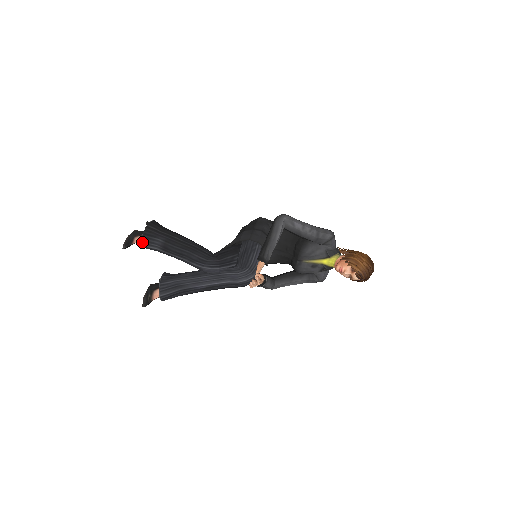
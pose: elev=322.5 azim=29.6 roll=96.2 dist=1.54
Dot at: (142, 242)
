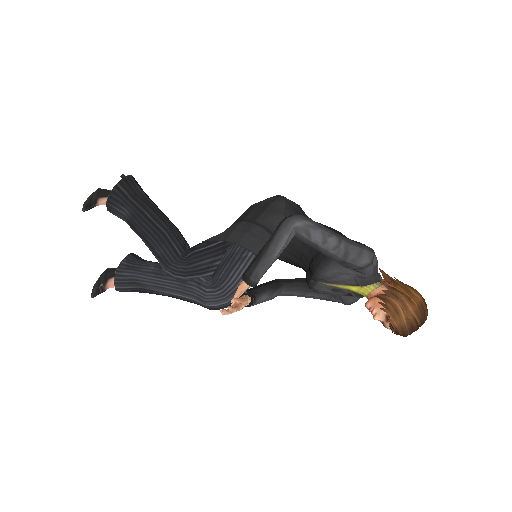
Dot at: (107, 207)
